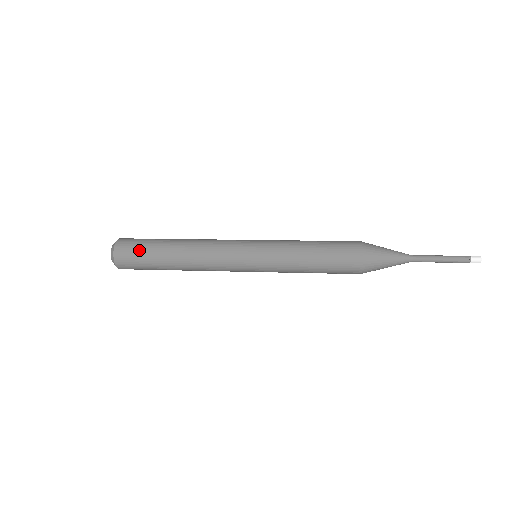
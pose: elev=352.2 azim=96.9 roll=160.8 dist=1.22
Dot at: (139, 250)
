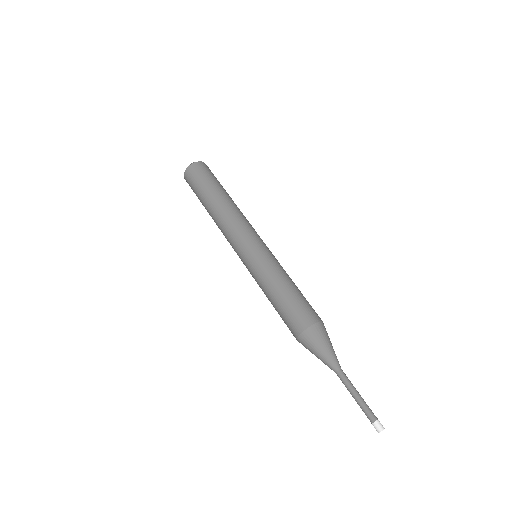
Dot at: (194, 190)
